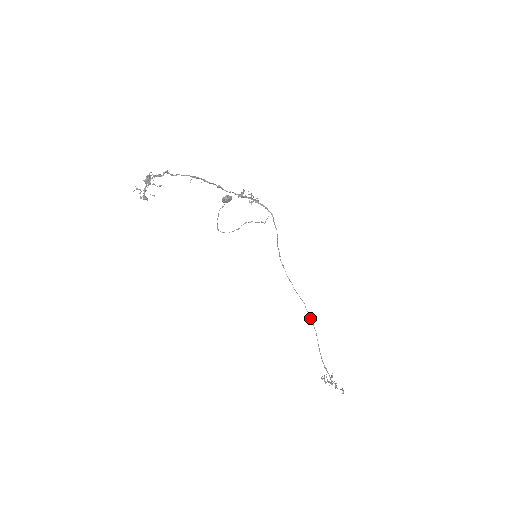
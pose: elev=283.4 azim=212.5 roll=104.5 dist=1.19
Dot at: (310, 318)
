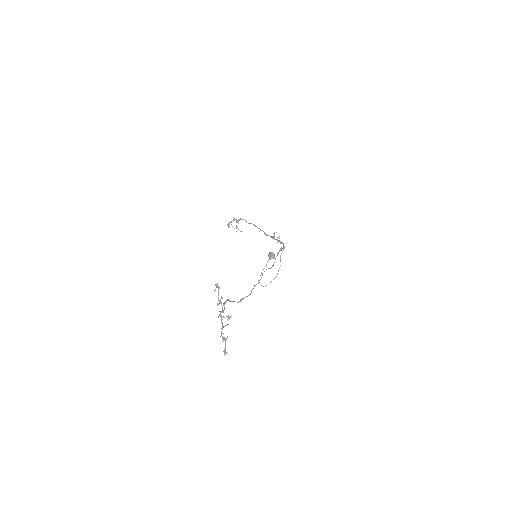
Dot at: occluded
